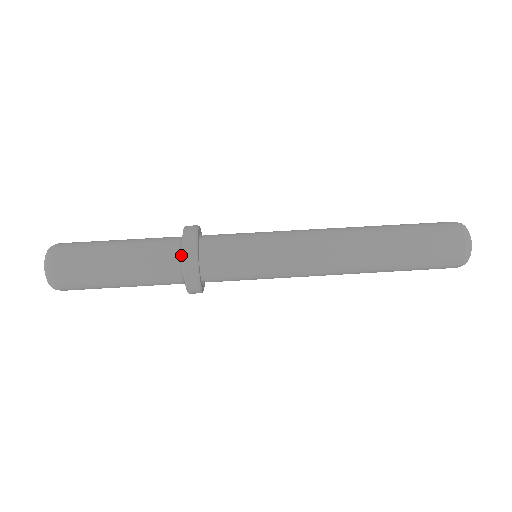
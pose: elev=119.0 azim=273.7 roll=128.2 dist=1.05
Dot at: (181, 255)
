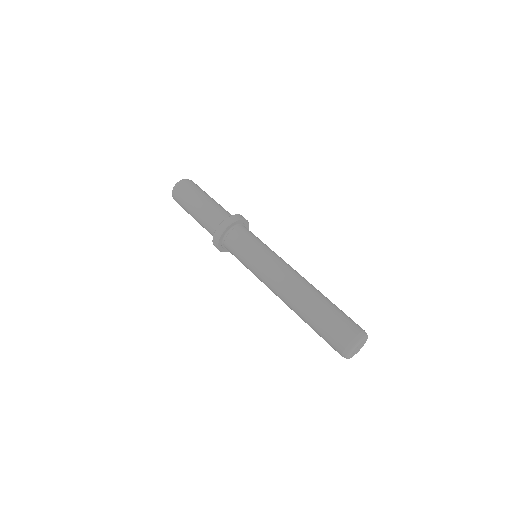
Dot at: occluded
